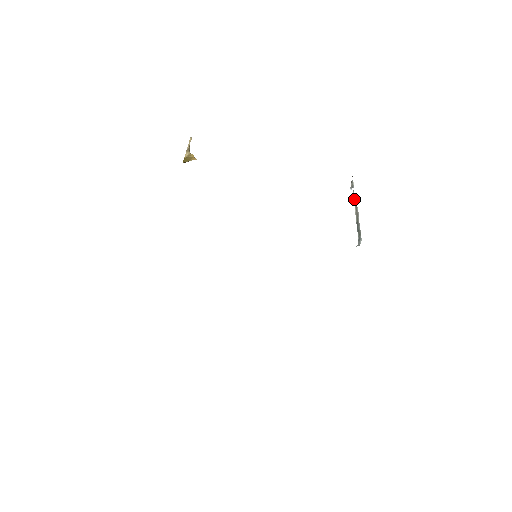
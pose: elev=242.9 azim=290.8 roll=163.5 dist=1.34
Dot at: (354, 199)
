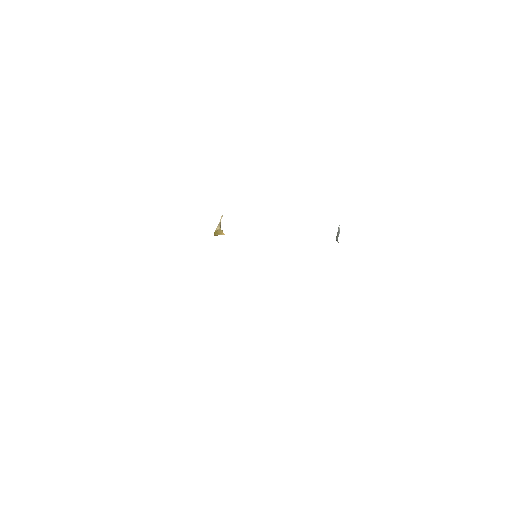
Dot at: occluded
